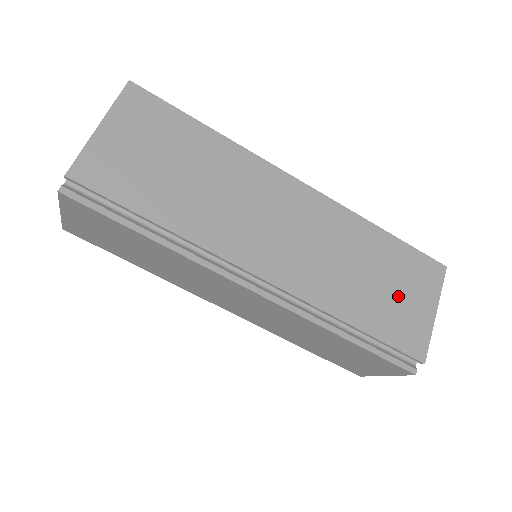
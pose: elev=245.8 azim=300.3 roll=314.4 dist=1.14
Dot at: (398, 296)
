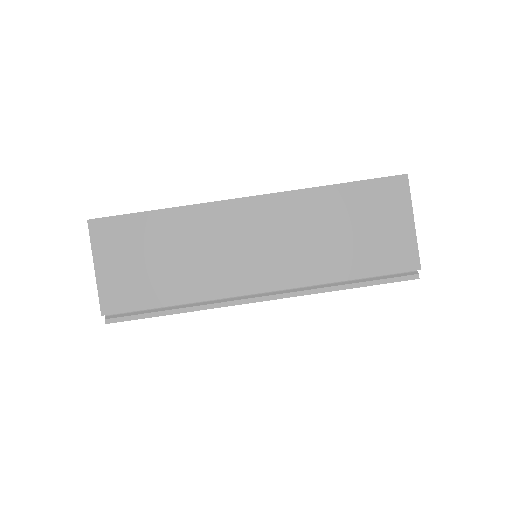
Dot at: (373, 231)
